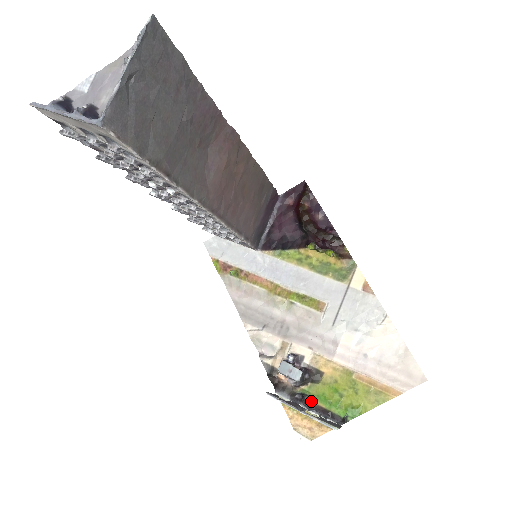
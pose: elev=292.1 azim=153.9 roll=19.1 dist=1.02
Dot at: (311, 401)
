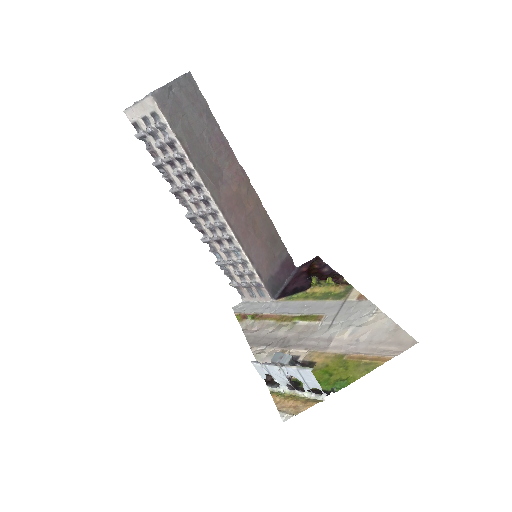
Dot at: (300, 385)
